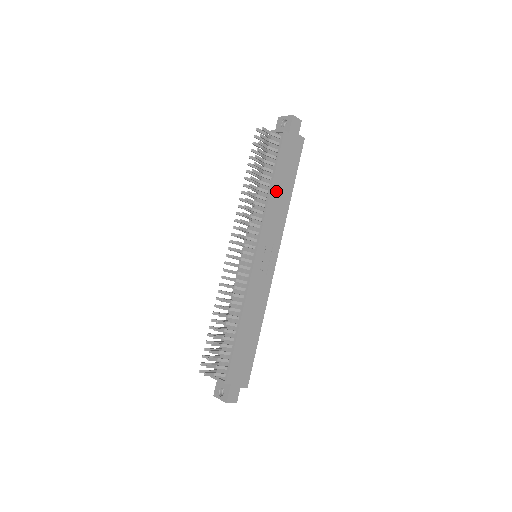
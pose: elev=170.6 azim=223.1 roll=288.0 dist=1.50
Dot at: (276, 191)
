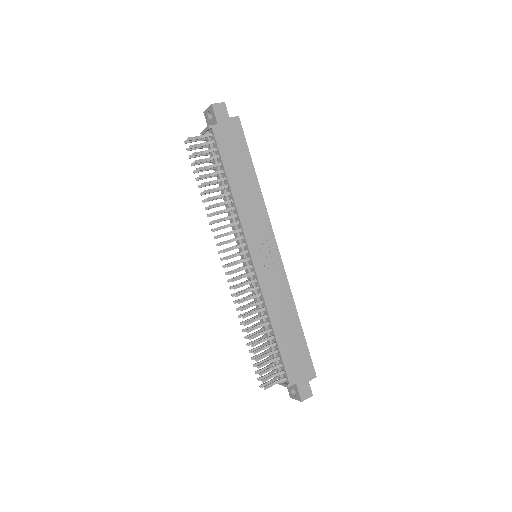
Dot at: (237, 187)
